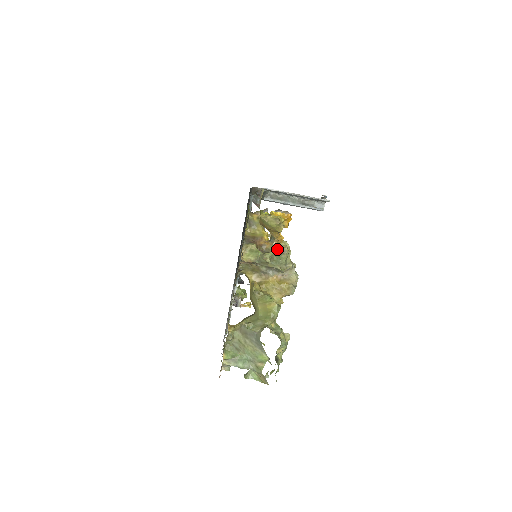
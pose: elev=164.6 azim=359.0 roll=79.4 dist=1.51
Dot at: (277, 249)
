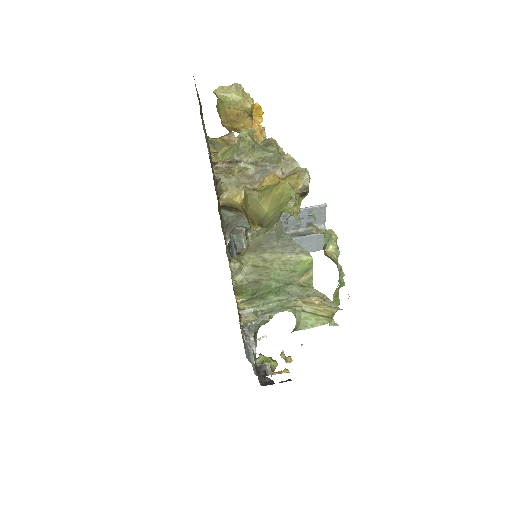
Dot at: occluded
